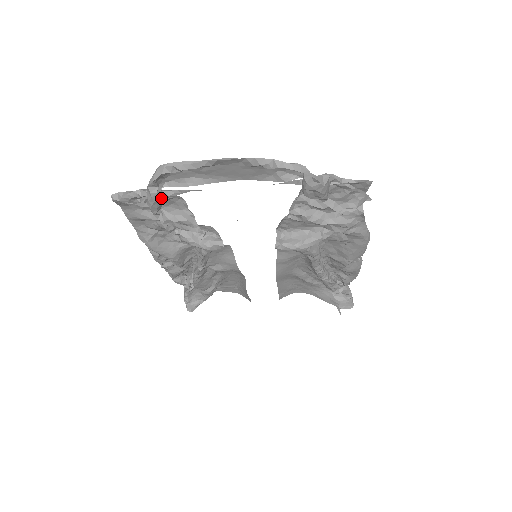
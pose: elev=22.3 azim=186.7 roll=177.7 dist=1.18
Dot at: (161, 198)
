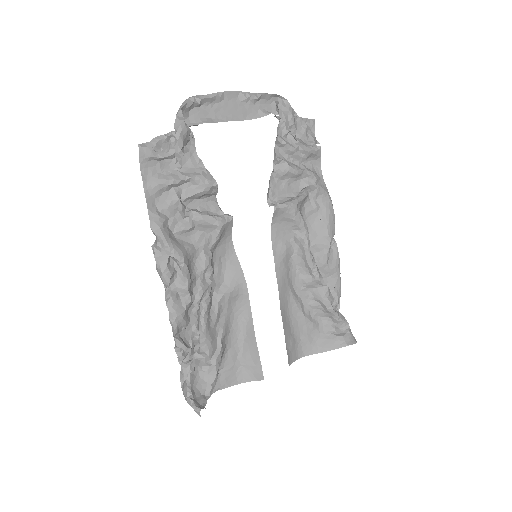
Dot at: (187, 128)
